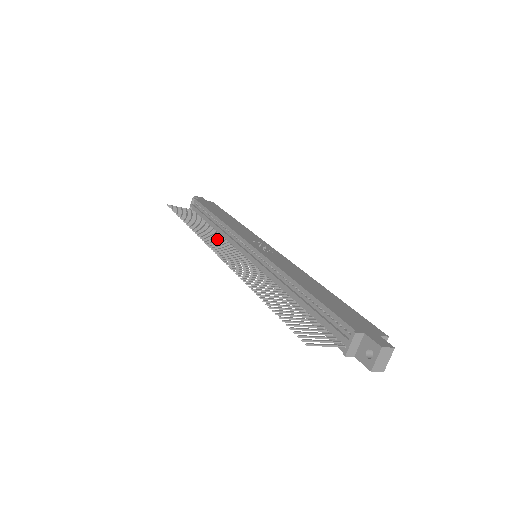
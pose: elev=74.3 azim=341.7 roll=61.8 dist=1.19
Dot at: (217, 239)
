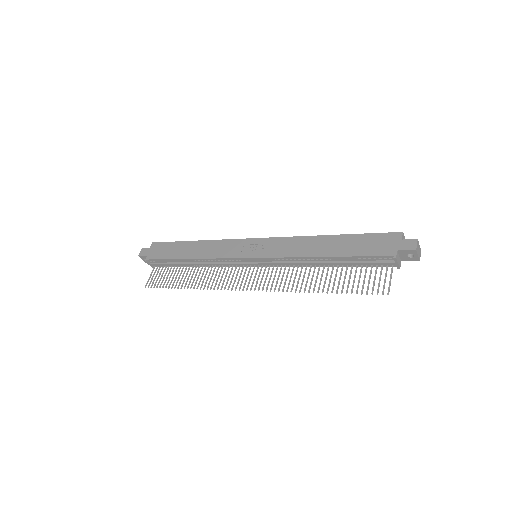
Dot at: (219, 274)
